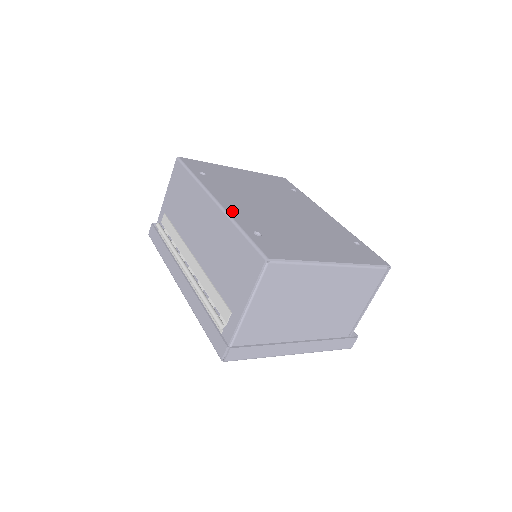
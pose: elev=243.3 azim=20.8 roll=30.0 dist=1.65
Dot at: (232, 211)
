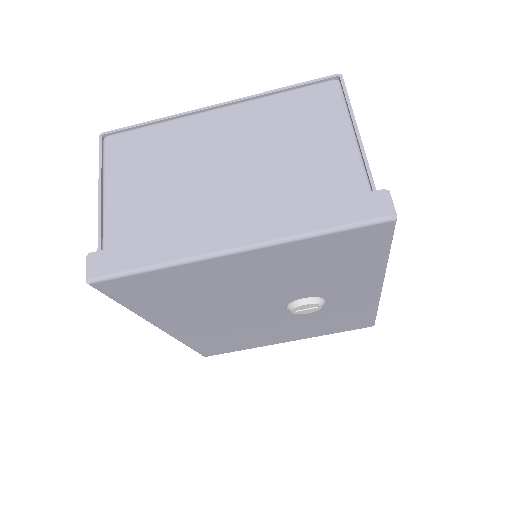
Dot at: occluded
